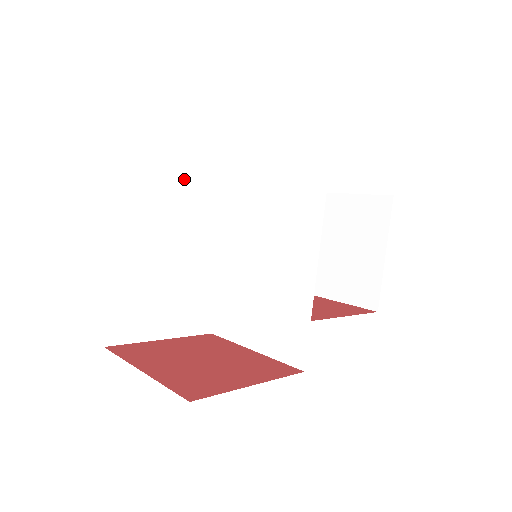
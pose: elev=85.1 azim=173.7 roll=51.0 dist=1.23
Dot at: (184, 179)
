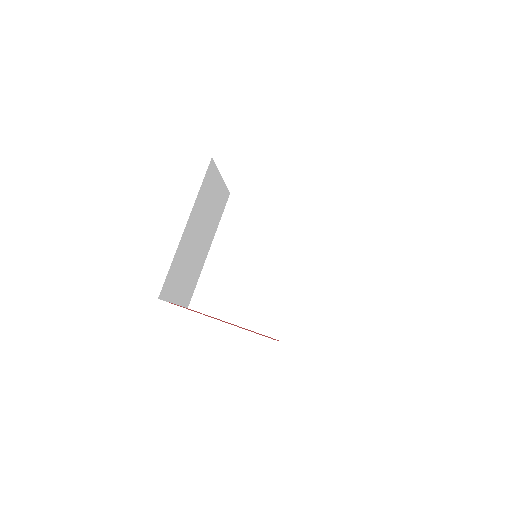
Dot at: (221, 185)
